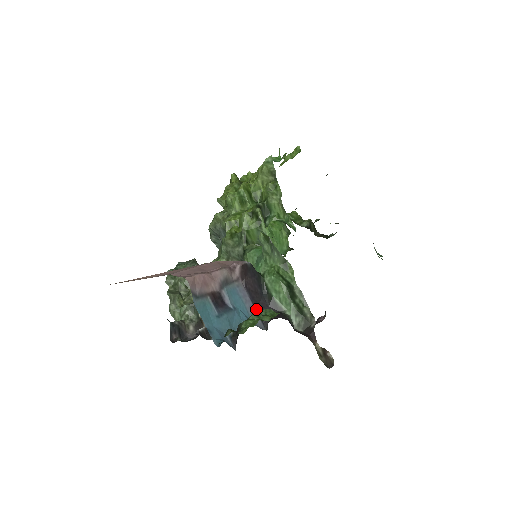
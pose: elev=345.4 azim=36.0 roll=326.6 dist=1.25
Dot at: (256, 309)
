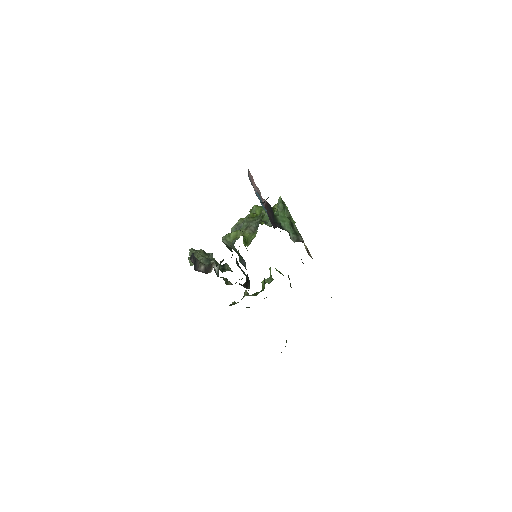
Dot at: (270, 221)
